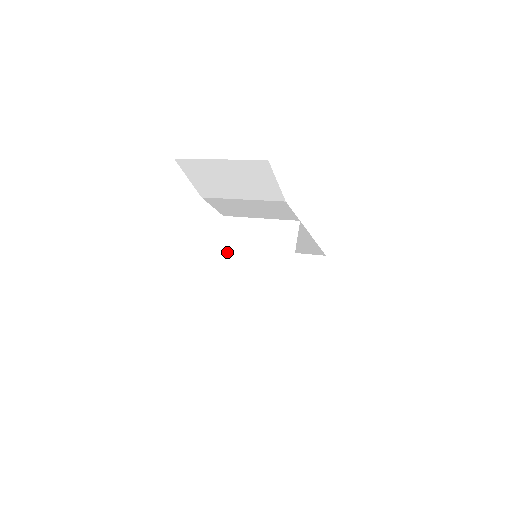
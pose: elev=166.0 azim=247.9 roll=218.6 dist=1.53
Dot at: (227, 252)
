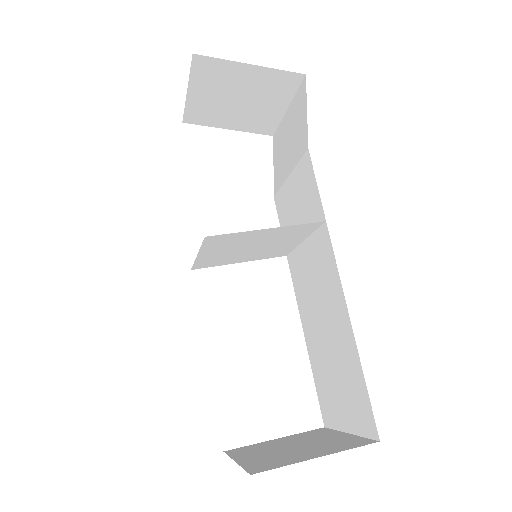
Dot at: (245, 258)
